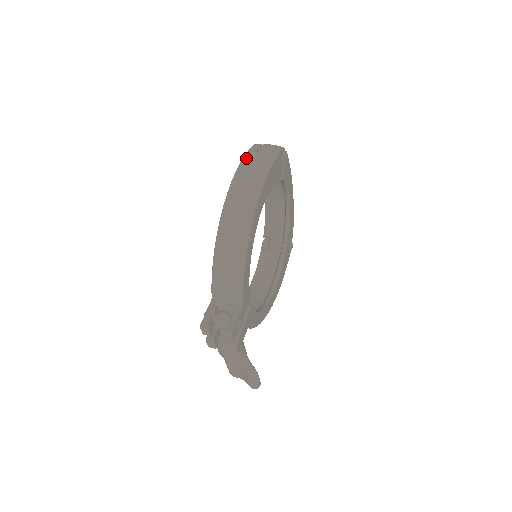
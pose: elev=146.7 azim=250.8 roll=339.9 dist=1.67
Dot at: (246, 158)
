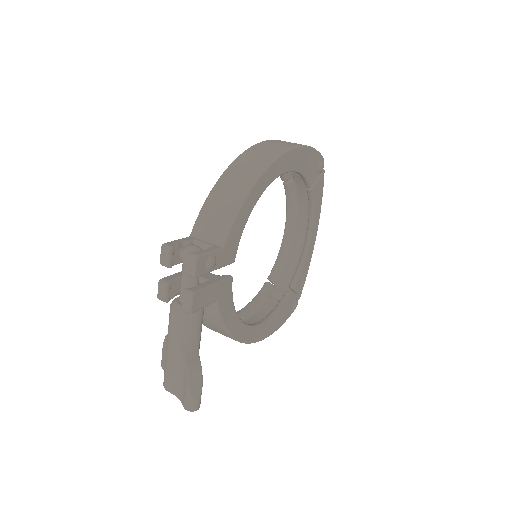
Dot at: occluded
